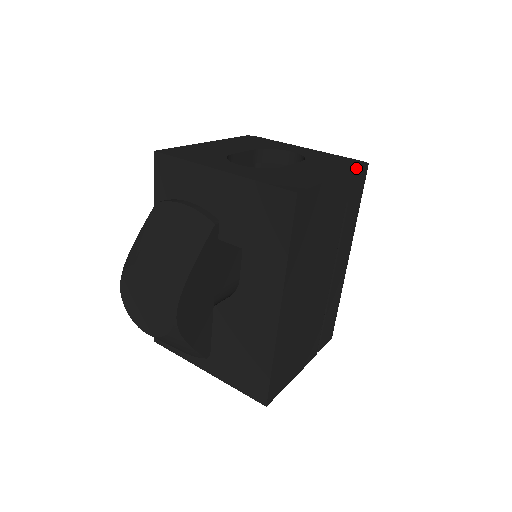
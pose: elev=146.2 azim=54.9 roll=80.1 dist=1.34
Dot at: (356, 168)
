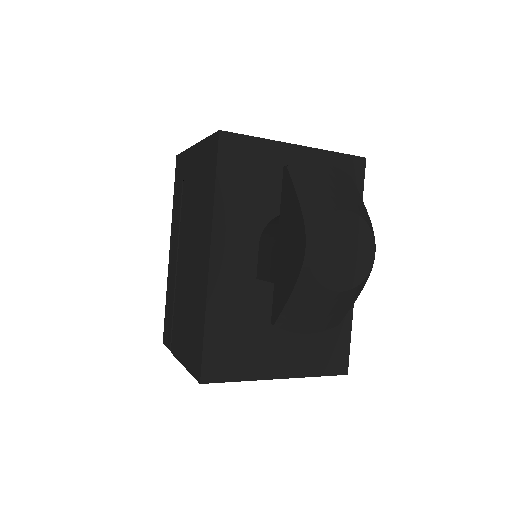
Dot at: occluded
